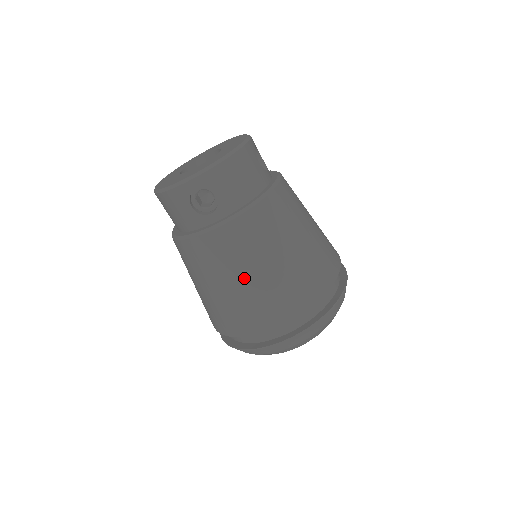
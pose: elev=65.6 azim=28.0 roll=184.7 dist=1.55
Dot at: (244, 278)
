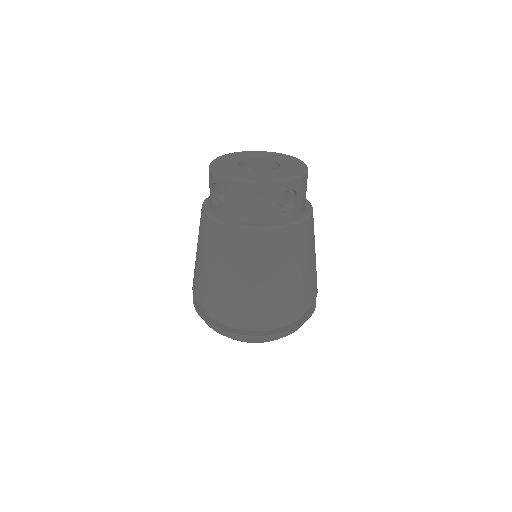
Dot at: (294, 271)
